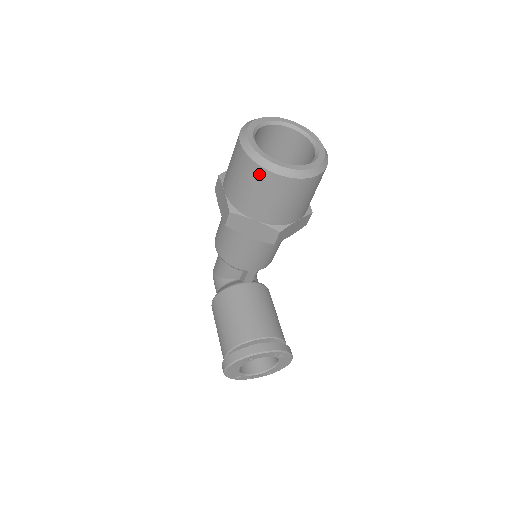
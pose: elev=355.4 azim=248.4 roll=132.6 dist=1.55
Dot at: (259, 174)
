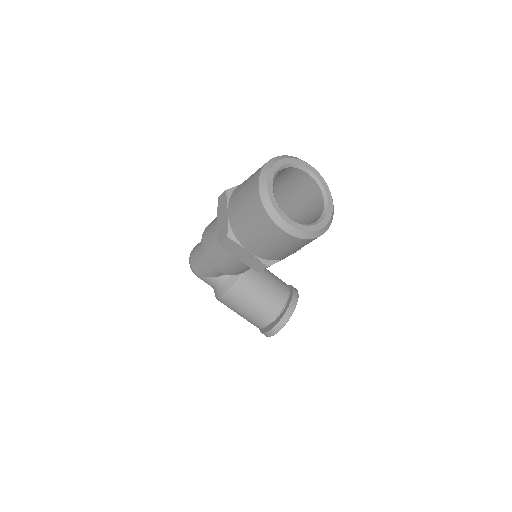
Dot at: (306, 242)
